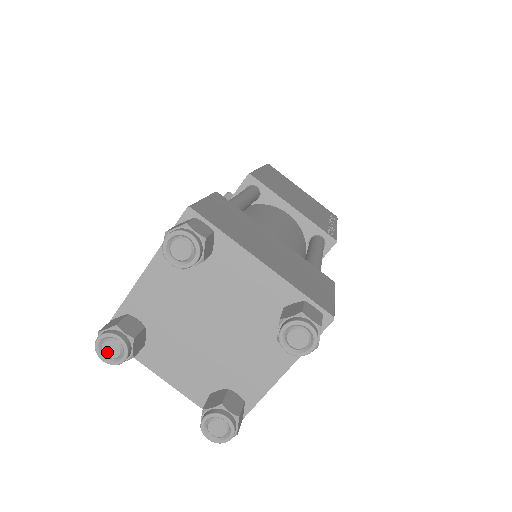
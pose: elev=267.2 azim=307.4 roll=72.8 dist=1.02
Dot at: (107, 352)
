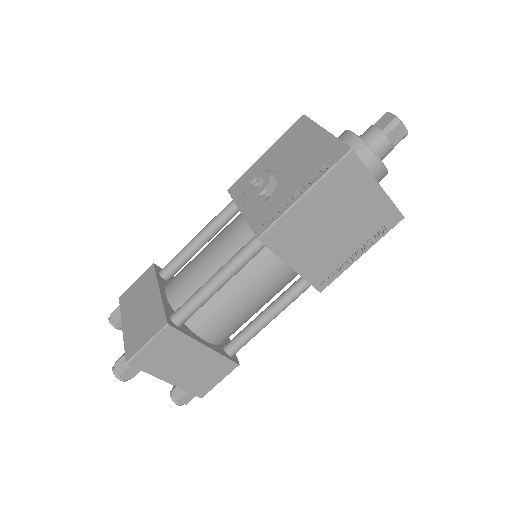
Dot at: occluded
